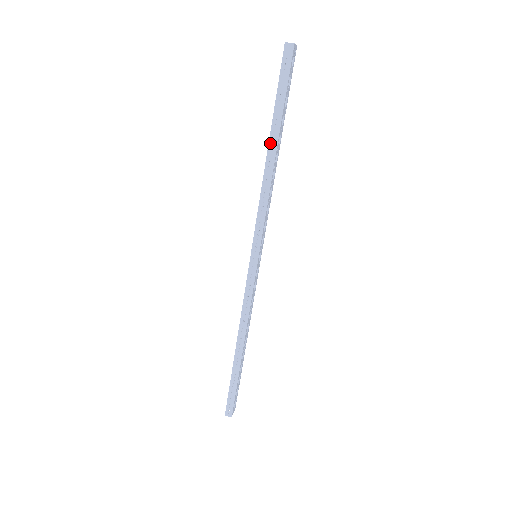
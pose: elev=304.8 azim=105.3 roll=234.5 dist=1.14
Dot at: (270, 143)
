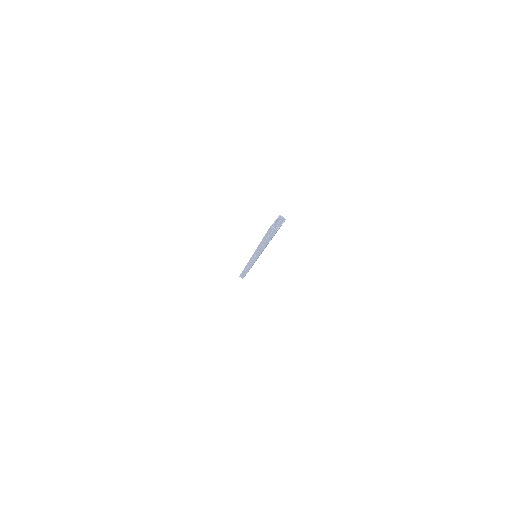
Dot at: (261, 243)
